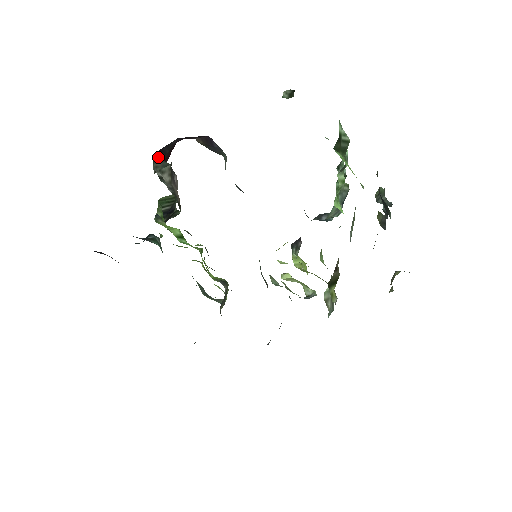
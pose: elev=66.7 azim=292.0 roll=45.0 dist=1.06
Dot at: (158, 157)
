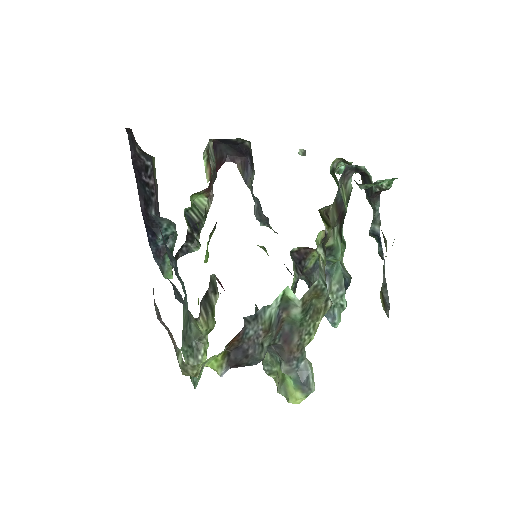
Dot at: (212, 150)
